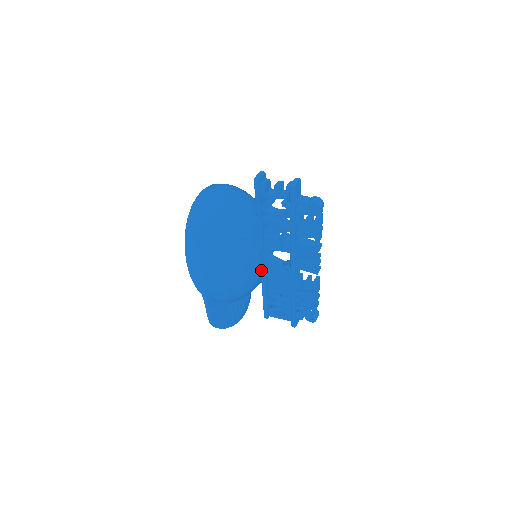
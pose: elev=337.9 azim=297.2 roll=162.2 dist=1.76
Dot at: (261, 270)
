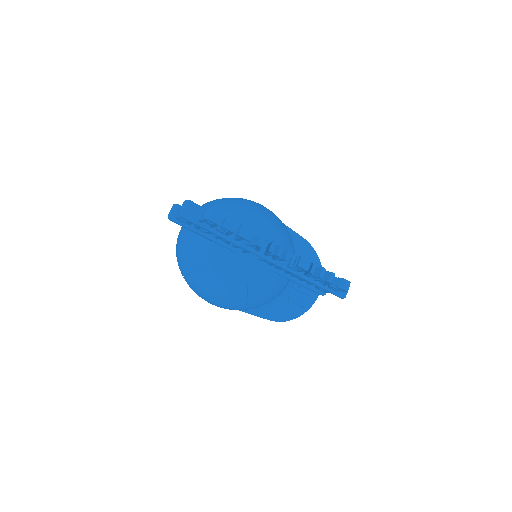
Dot at: (260, 271)
